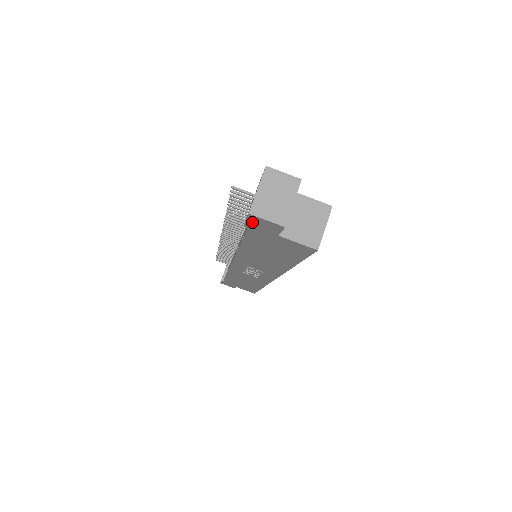
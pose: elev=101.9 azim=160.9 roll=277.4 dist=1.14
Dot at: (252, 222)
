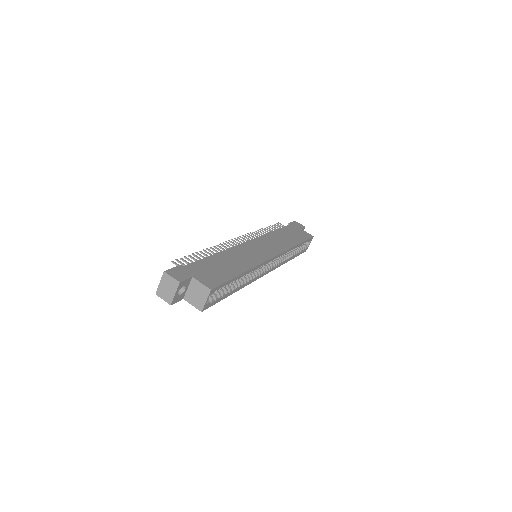
Dot at: occluded
